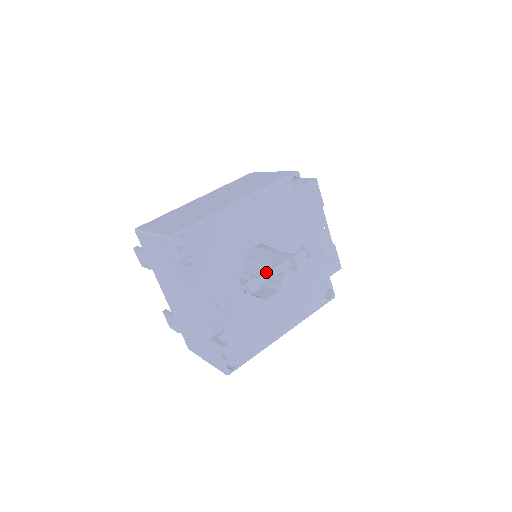
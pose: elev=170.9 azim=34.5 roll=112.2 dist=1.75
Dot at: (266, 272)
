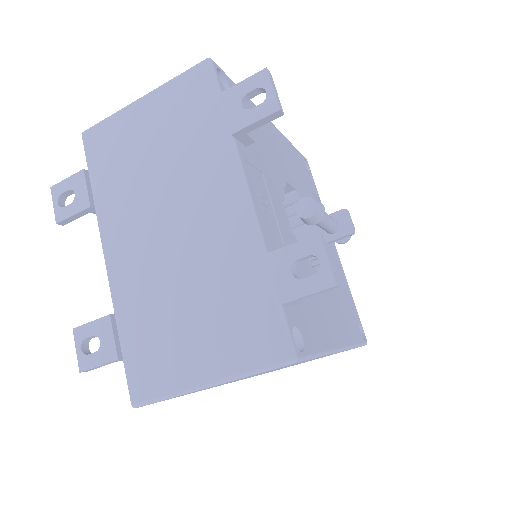
Dot at: occluded
